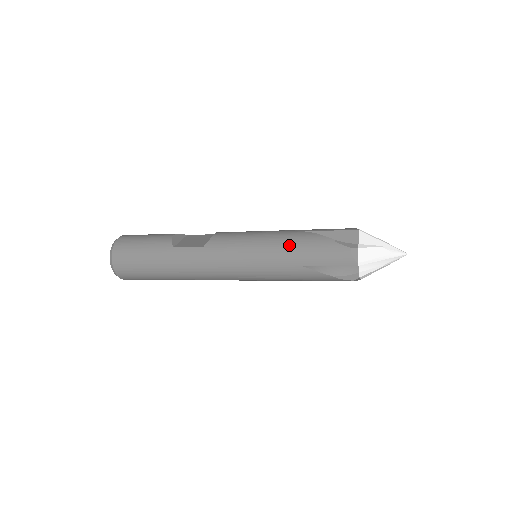
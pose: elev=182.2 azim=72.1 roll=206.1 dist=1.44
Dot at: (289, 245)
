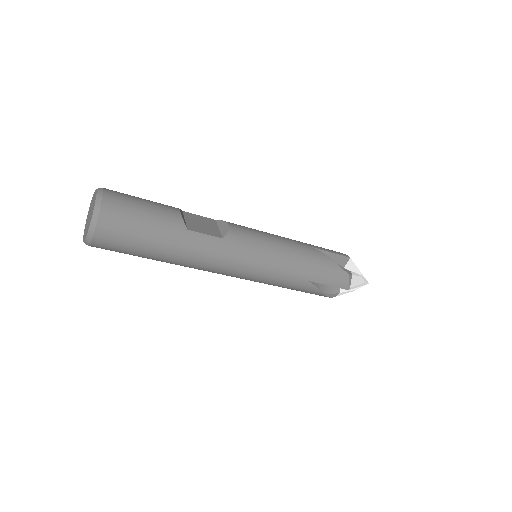
Dot at: (304, 259)
